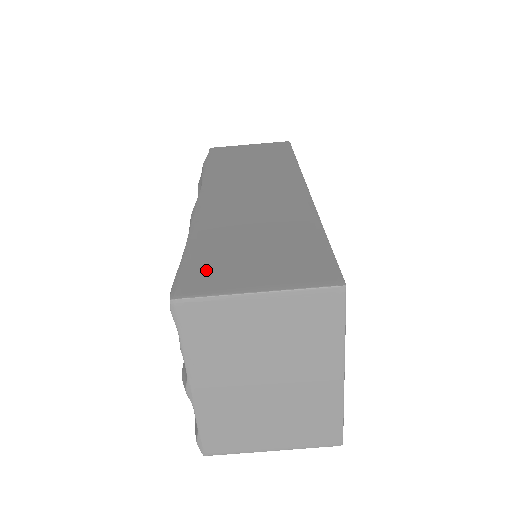
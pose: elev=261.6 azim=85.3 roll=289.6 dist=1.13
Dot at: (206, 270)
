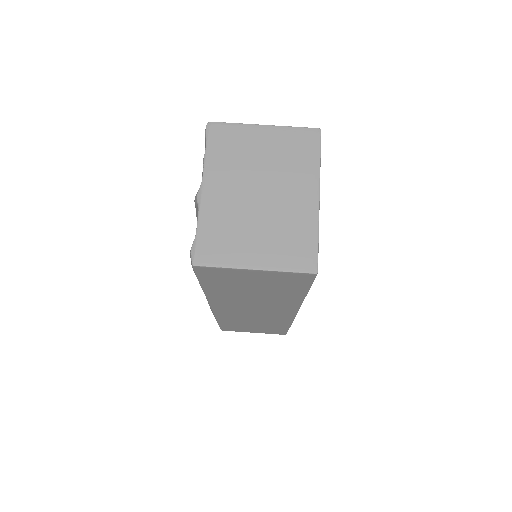
Dot at: occluded
